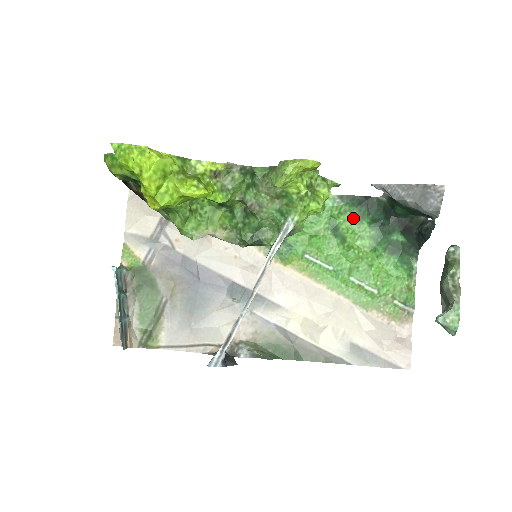
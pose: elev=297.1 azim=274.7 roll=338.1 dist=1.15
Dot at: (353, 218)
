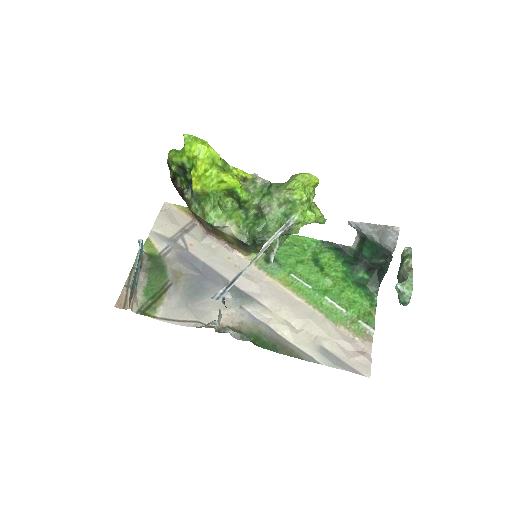
Dot at: (330, 257)
